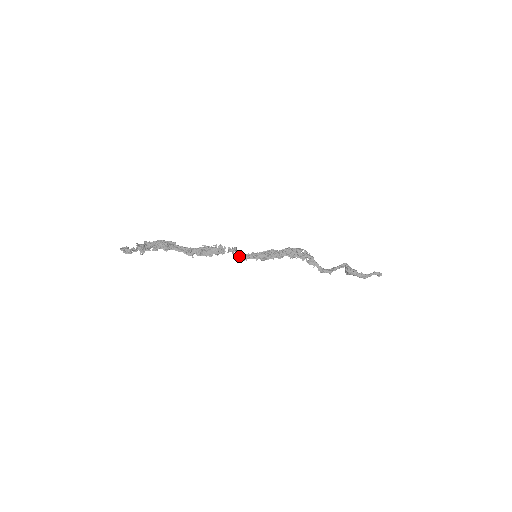
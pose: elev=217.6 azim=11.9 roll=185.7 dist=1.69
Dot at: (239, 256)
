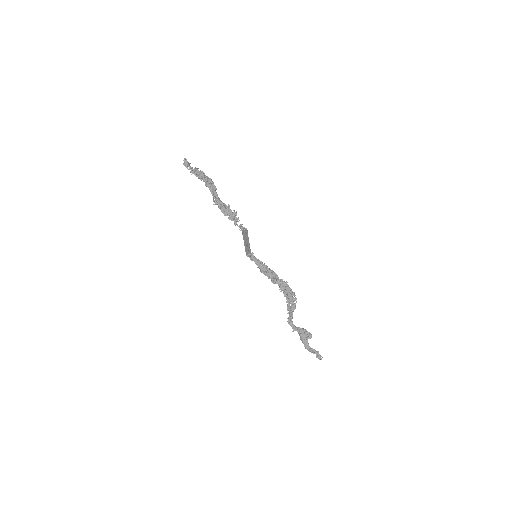
Dot at: (251, 254)
